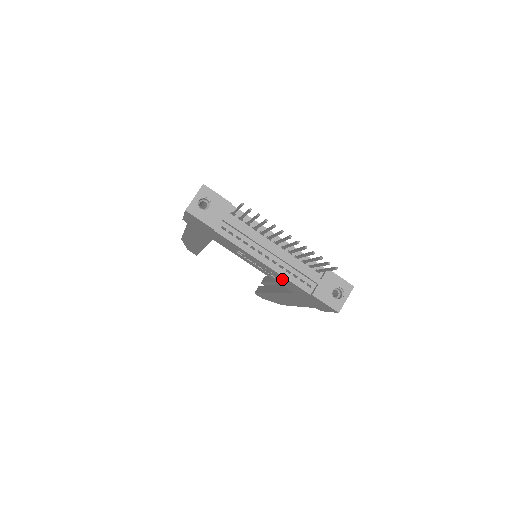
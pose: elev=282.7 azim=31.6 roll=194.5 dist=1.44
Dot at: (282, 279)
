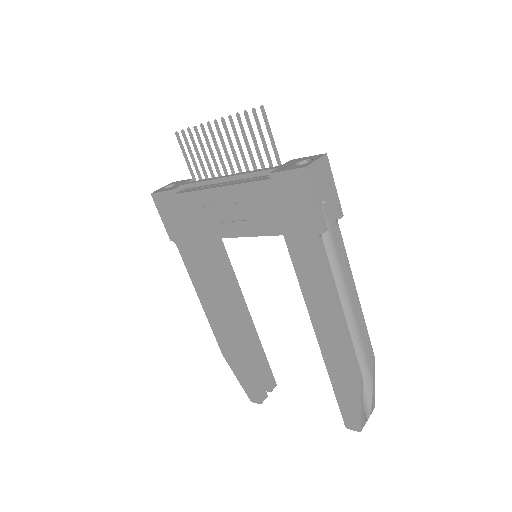
Dot at: (247, 200)
